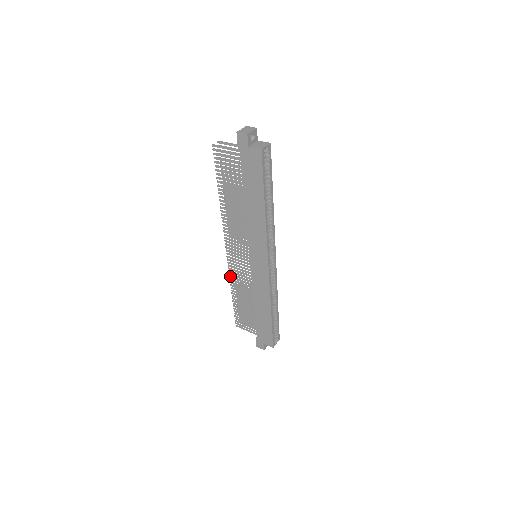
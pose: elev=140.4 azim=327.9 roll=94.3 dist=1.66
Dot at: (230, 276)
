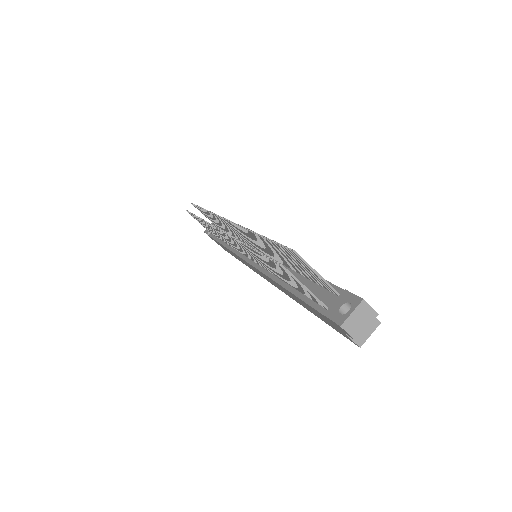
Dot at: (205, 222)
